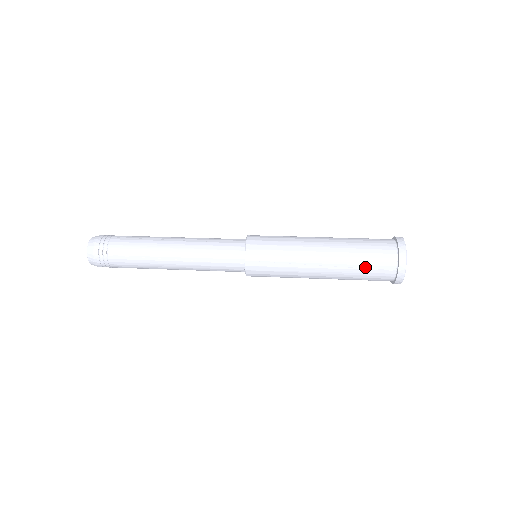
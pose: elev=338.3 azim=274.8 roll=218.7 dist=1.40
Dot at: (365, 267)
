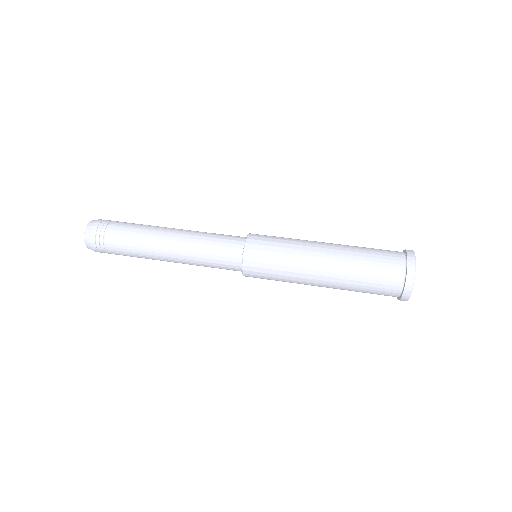
Dot at: (371, 267)
